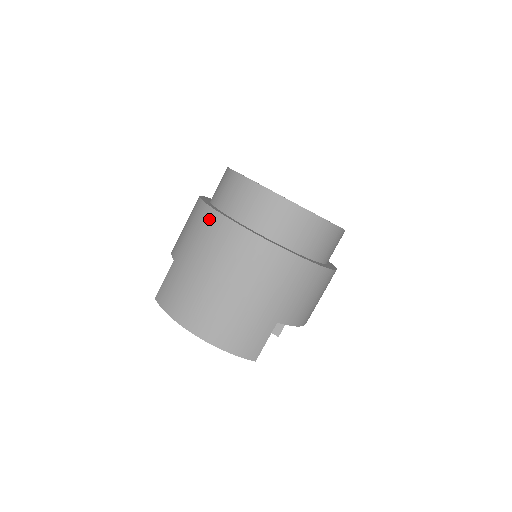
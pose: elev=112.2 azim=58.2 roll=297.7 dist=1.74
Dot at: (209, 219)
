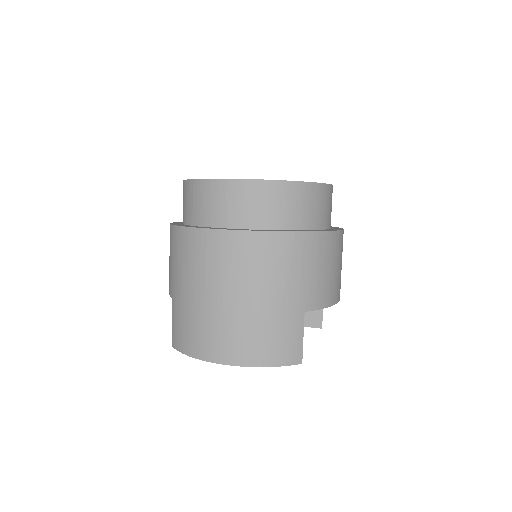
Dot at: (184, 239)
